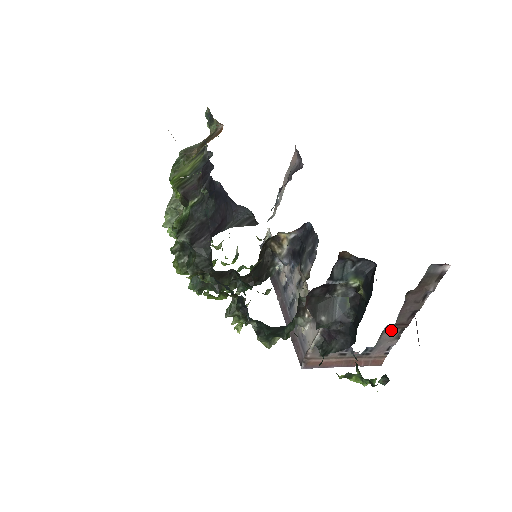
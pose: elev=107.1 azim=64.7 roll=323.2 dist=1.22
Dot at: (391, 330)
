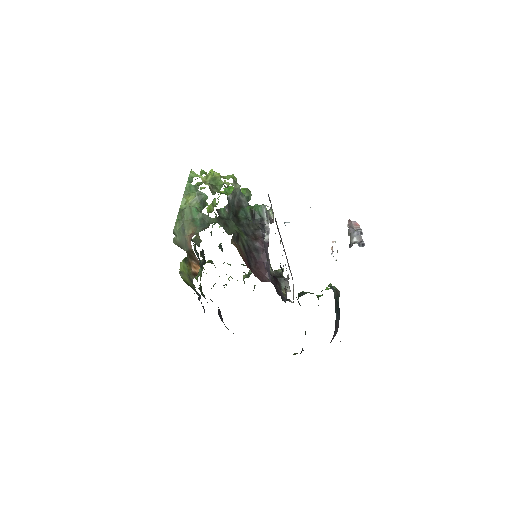
Dot at: occluded
